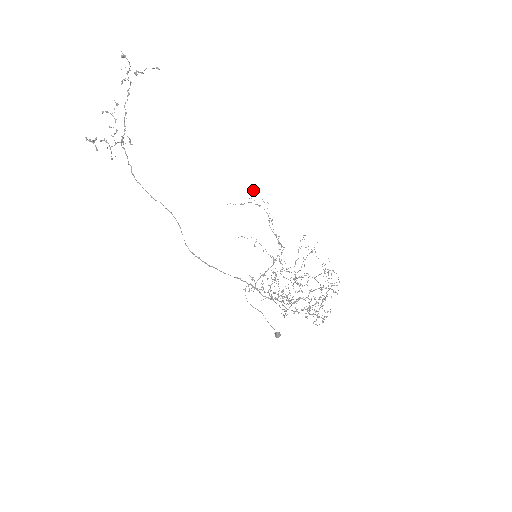
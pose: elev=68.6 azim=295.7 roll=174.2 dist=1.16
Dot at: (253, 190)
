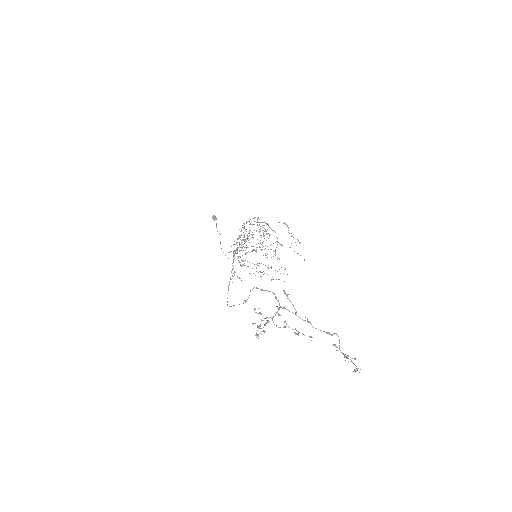
Dot at: occluded
